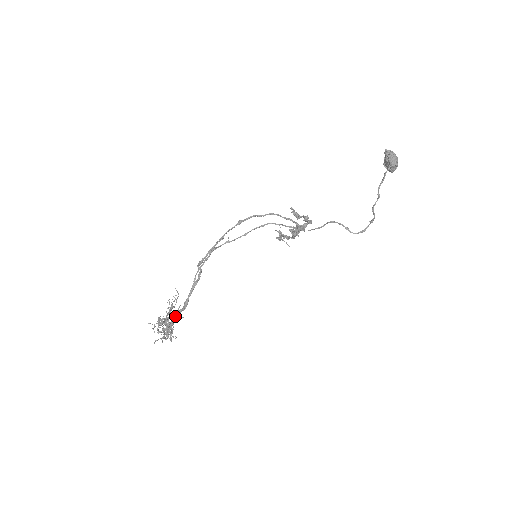
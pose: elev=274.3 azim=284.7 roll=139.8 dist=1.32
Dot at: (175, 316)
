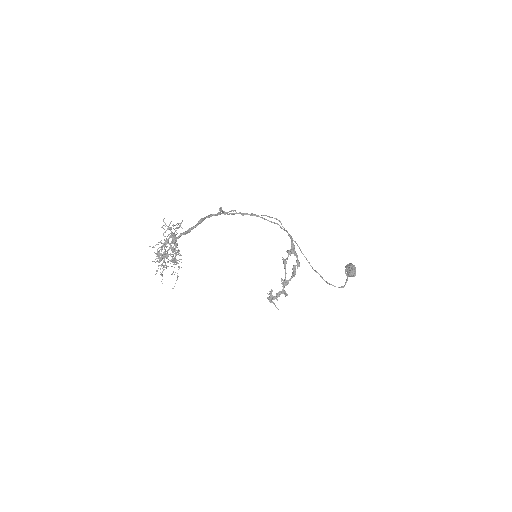
Dot at: (184, 232)
